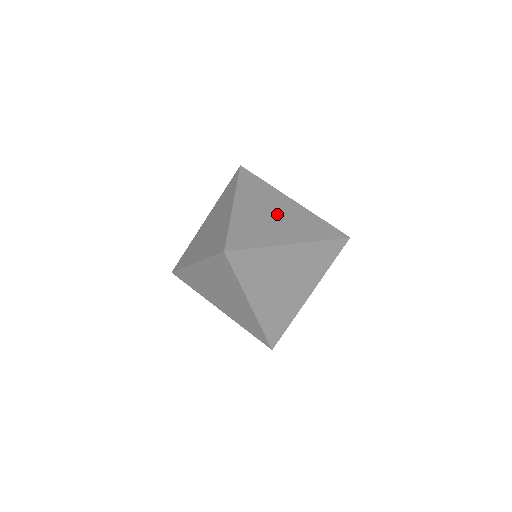
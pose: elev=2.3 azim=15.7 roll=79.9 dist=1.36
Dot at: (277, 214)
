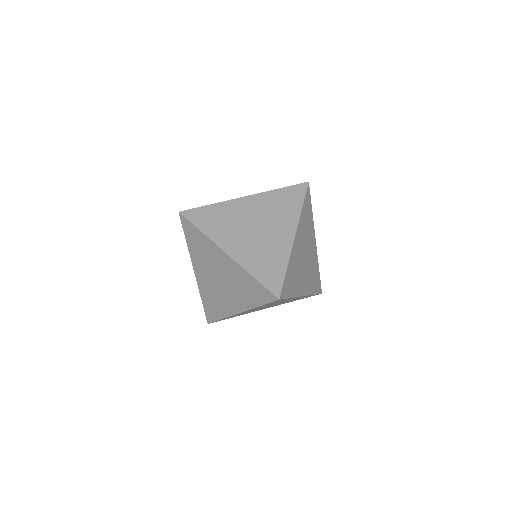
Dot at: occluded
